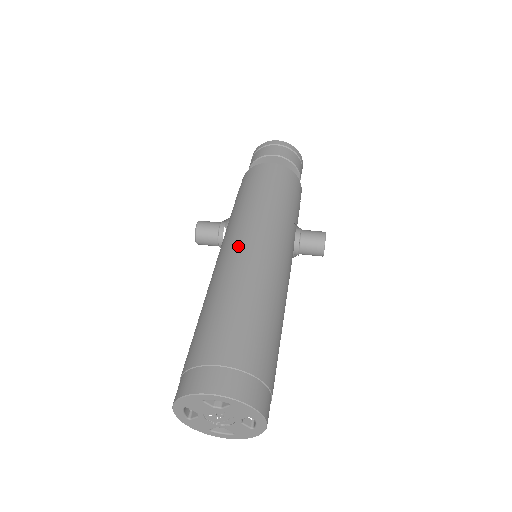
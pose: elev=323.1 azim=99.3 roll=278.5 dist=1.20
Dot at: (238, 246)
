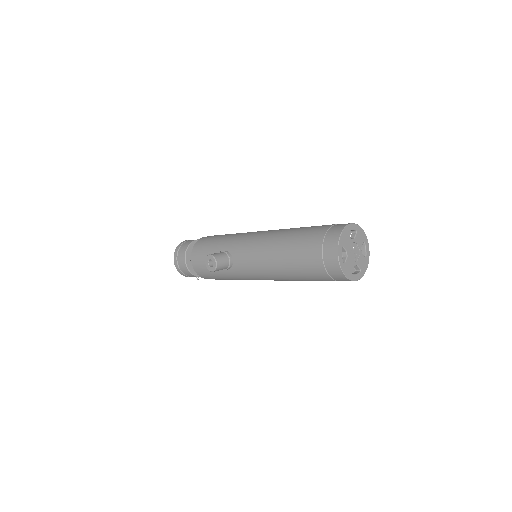
Dot at: (259, 233)
